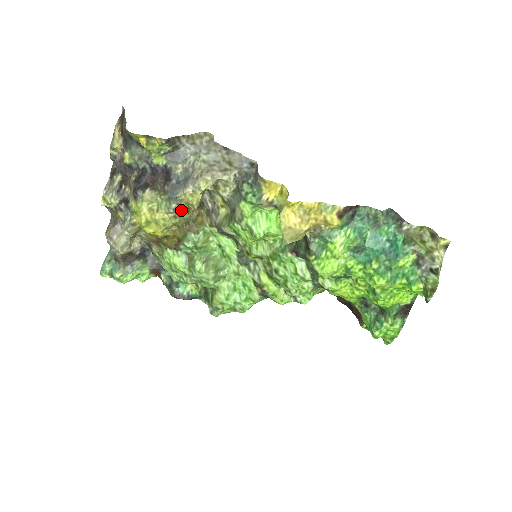
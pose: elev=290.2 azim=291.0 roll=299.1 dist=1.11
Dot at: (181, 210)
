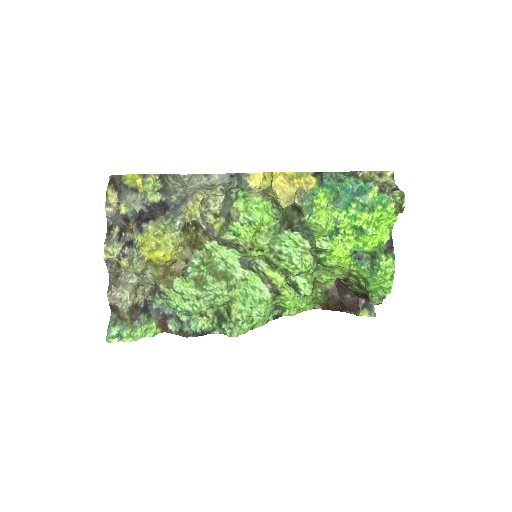
Dot at: (184, 229)
